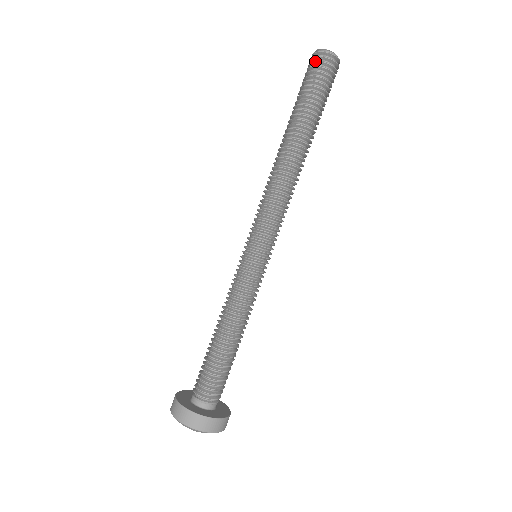
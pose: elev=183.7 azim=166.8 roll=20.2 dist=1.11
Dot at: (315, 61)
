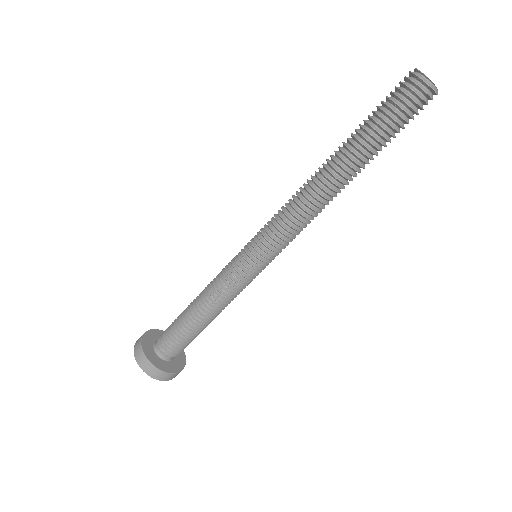
Dot at: (409, 87)
